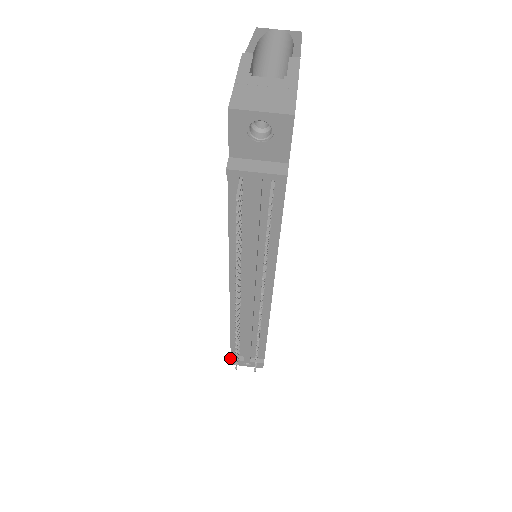
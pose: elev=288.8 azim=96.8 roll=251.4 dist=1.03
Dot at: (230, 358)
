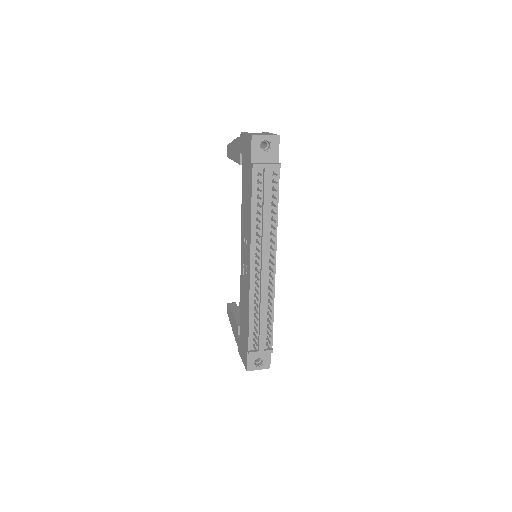
Dot at: (249, 352)
